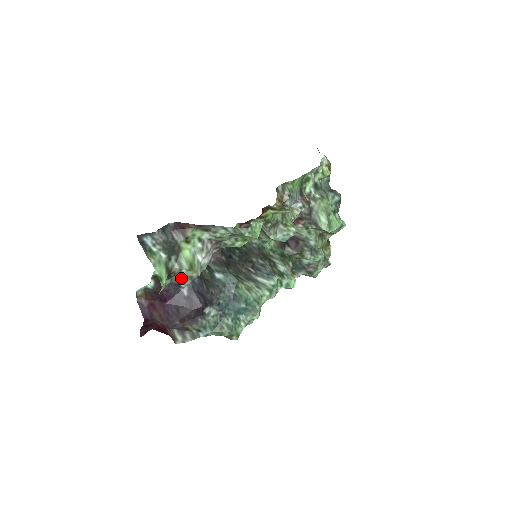
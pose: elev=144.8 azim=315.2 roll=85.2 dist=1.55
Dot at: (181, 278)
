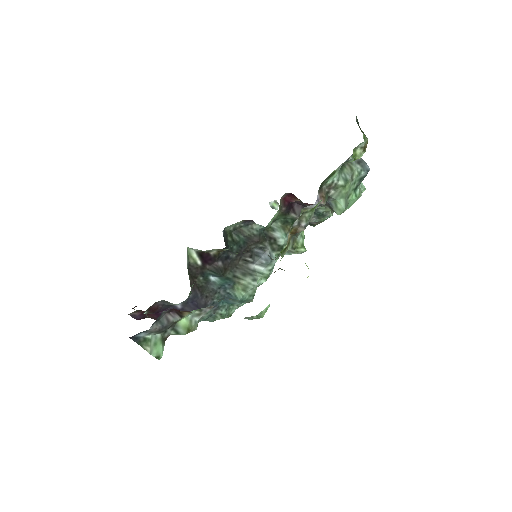
Dot at: (175, 304)
